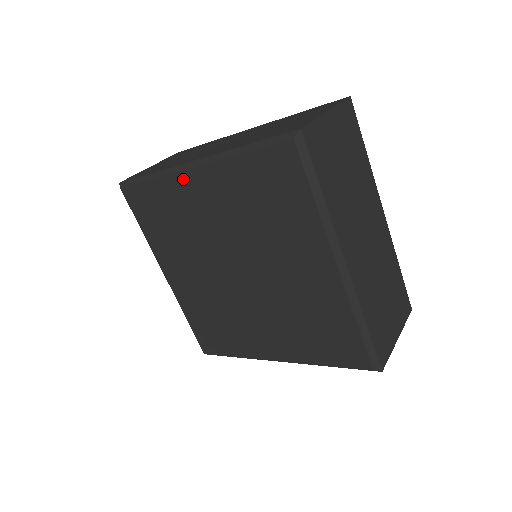
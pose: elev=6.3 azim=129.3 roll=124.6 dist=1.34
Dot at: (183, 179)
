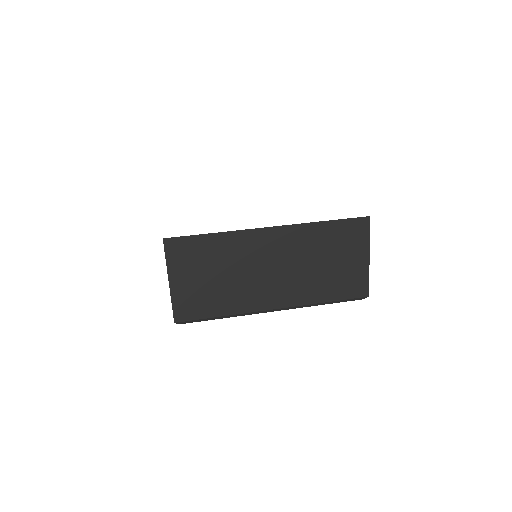
Dot at: occluded
